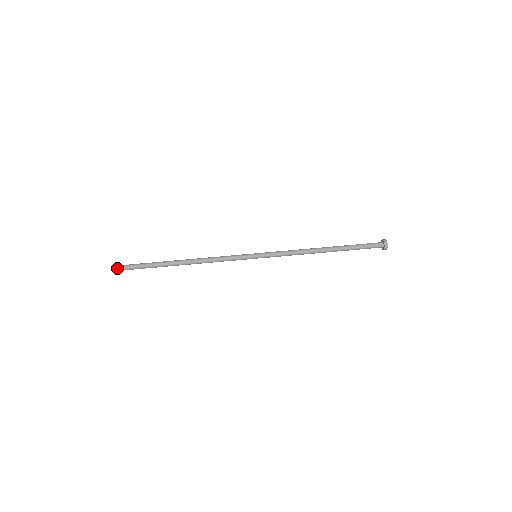
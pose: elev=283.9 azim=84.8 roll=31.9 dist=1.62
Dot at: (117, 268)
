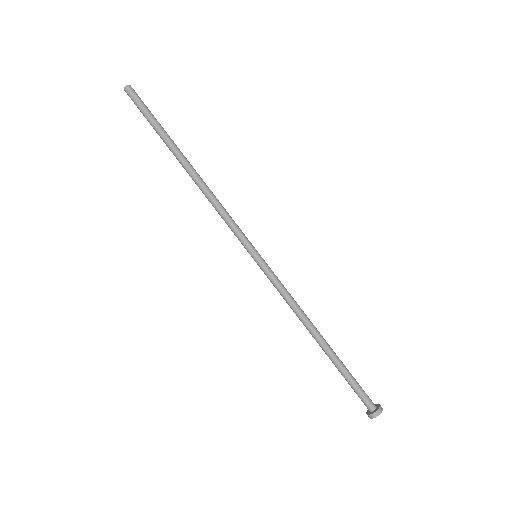
Dot at: (129, 92)
